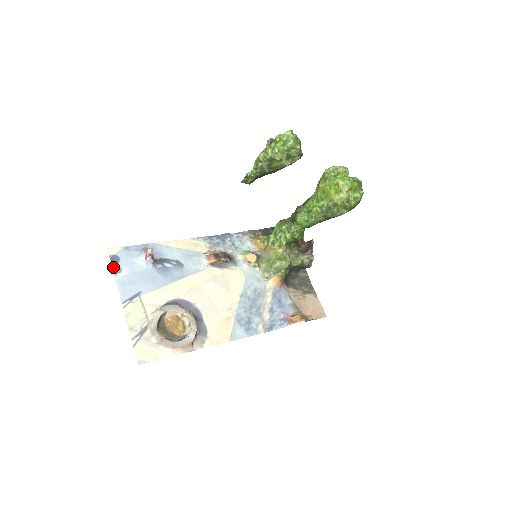
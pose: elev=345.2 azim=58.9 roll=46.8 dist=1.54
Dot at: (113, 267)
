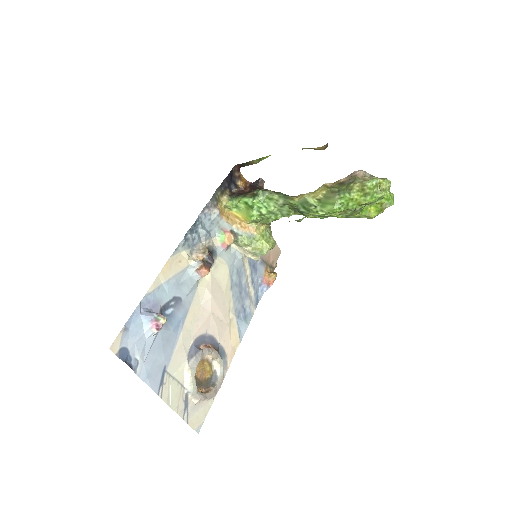
Dot at: (129, 366)
